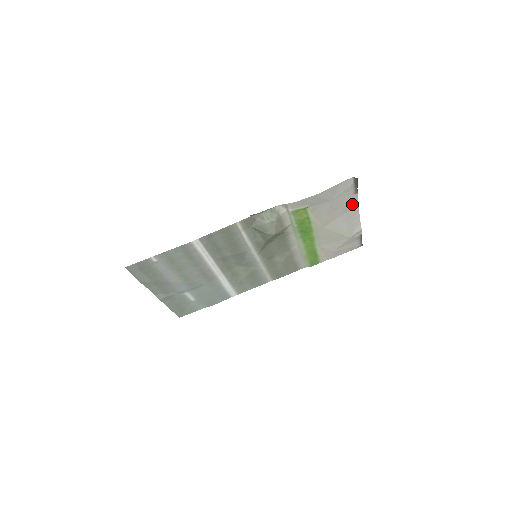
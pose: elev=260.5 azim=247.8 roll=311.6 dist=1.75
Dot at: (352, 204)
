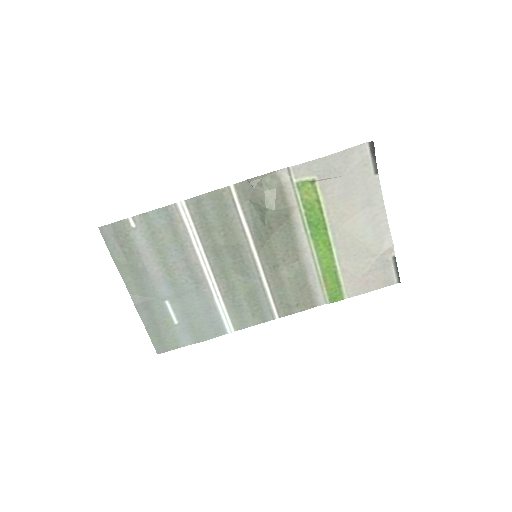
Dot at: (374, 193)
